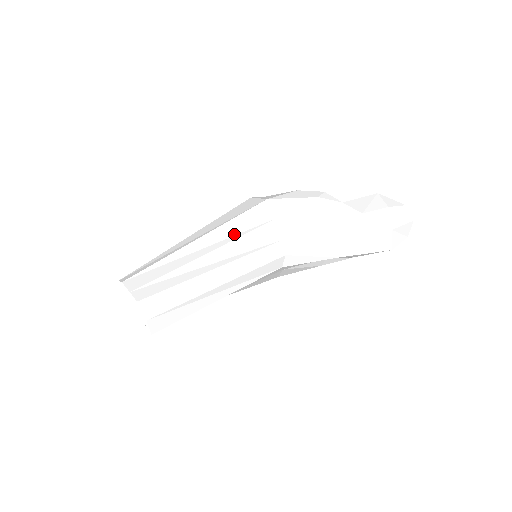
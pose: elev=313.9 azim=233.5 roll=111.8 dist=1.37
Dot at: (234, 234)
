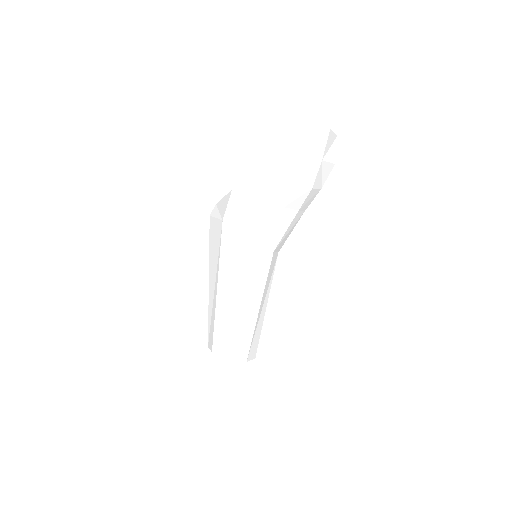
Dot at: (232, 270)
